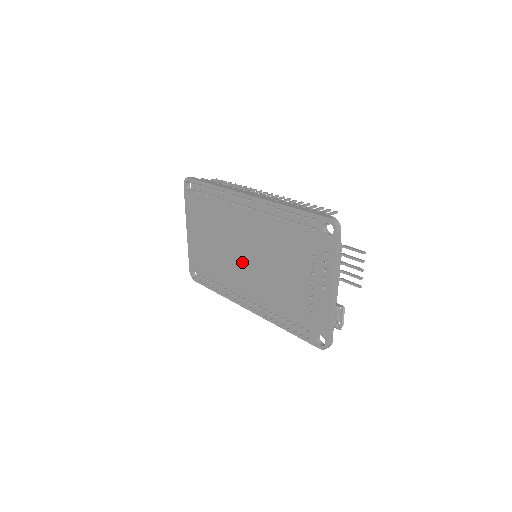
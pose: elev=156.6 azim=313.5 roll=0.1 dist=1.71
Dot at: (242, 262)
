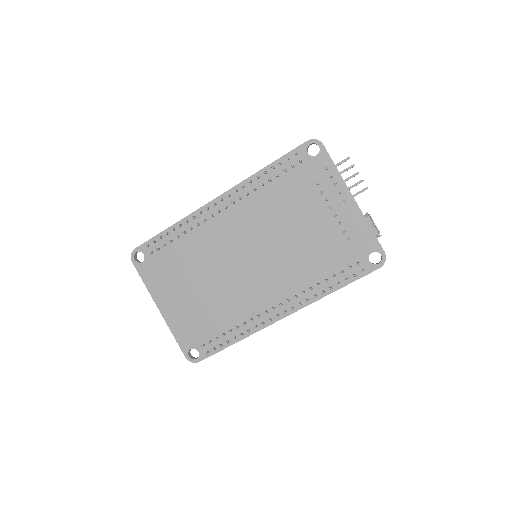
Dot at: (247, 272)
